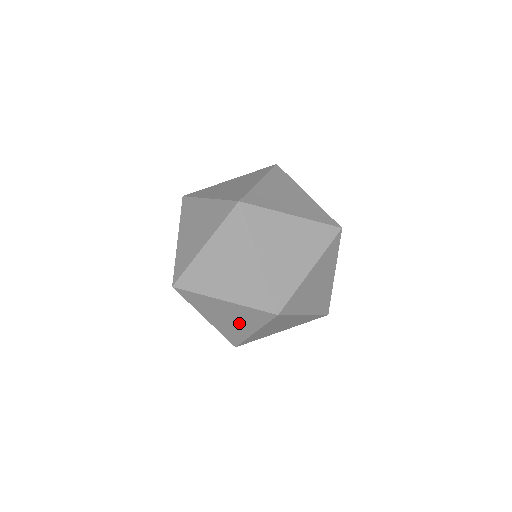
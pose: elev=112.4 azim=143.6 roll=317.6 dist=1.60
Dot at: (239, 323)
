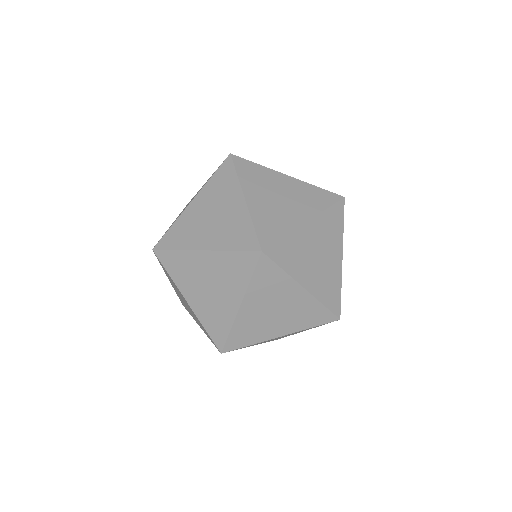
Dot at: occluded
